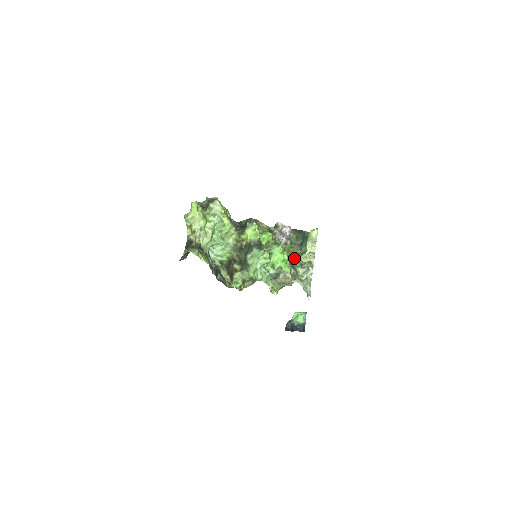
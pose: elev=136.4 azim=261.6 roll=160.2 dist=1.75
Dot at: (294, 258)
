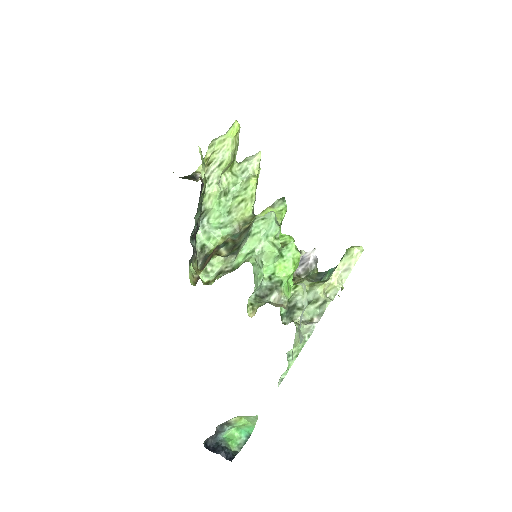
Dot at: occluded
